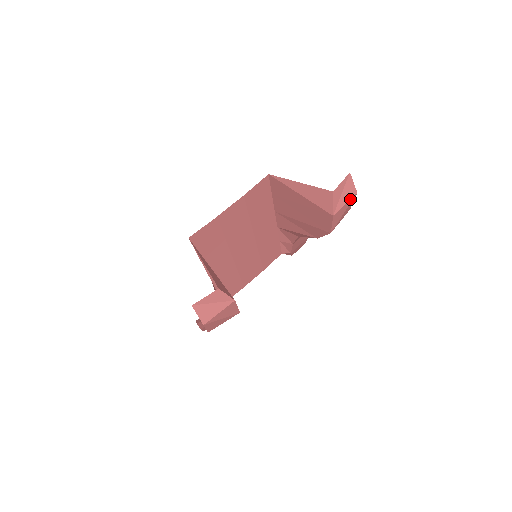
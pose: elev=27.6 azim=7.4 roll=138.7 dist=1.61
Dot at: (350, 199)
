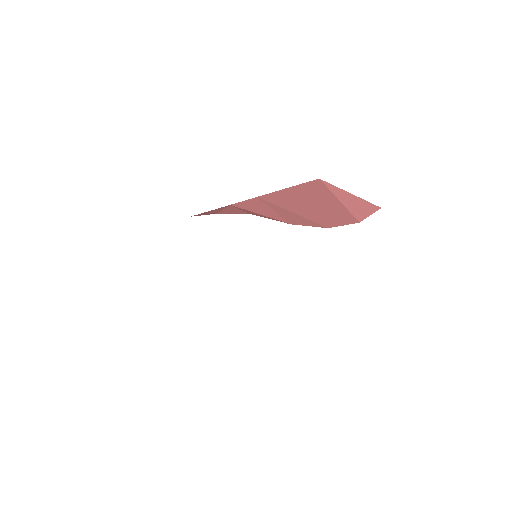
Dot at: occluded
